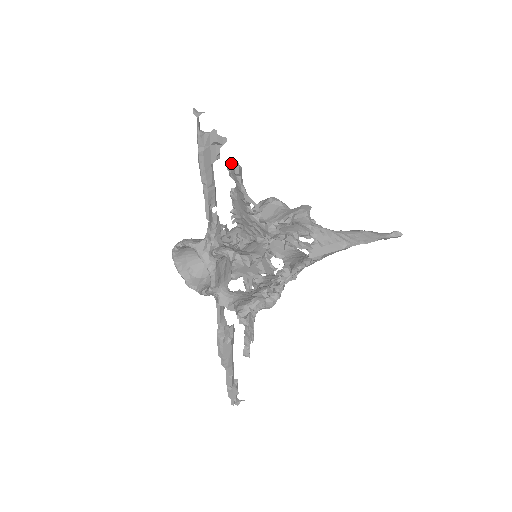
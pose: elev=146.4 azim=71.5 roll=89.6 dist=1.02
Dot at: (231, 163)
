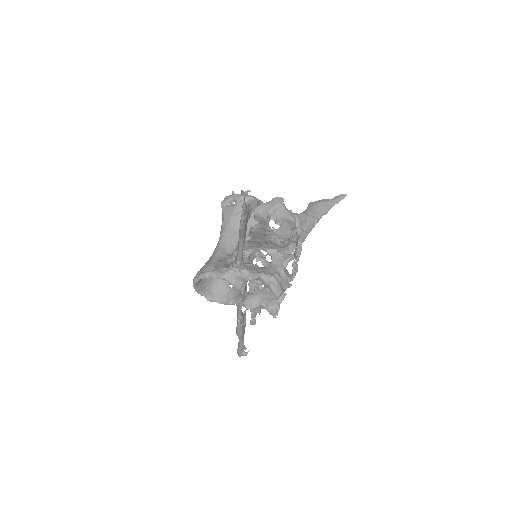
Dot at: (260, 213)
